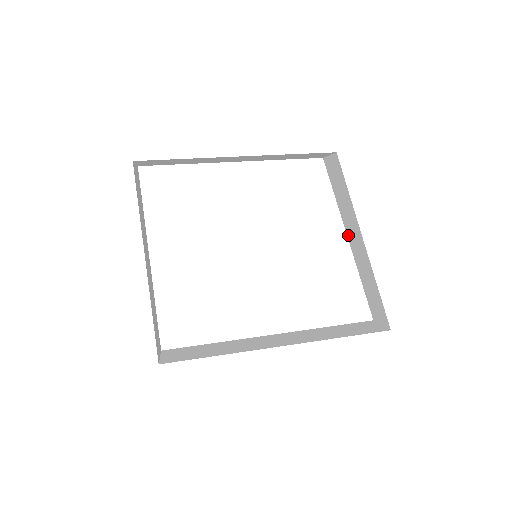
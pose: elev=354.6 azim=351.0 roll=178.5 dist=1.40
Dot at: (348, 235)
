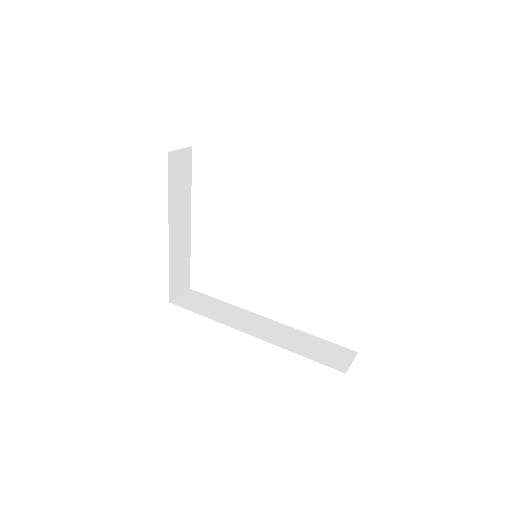
Dot at: occluded
